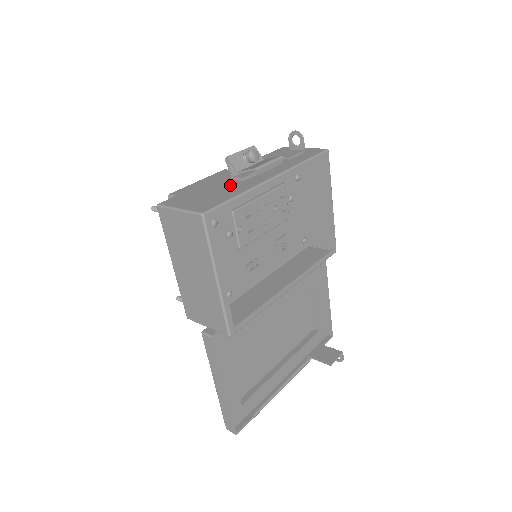
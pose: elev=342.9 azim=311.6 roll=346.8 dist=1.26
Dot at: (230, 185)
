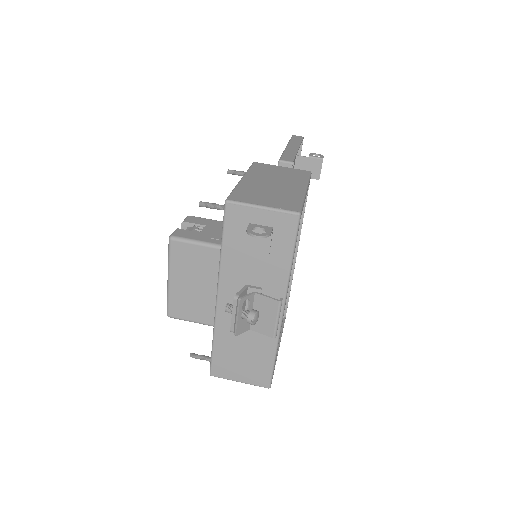
Dot at: (250, 335)
